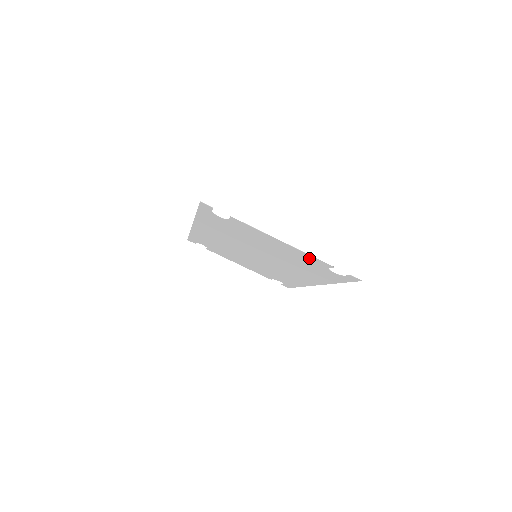
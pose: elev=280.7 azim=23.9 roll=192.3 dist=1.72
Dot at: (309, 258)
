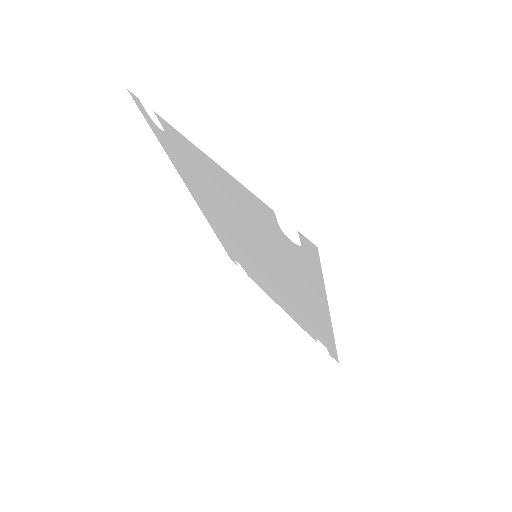
Dot at: (250, 200)
